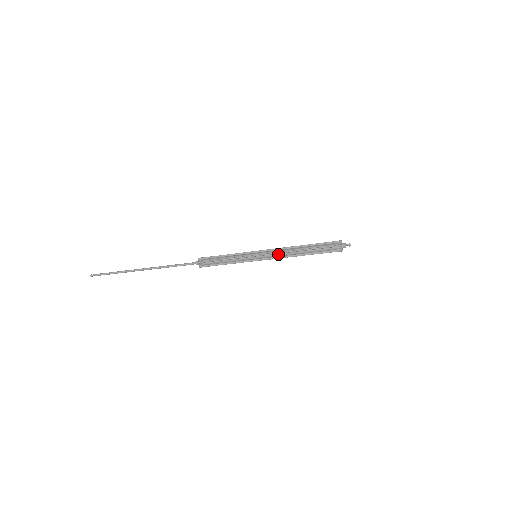
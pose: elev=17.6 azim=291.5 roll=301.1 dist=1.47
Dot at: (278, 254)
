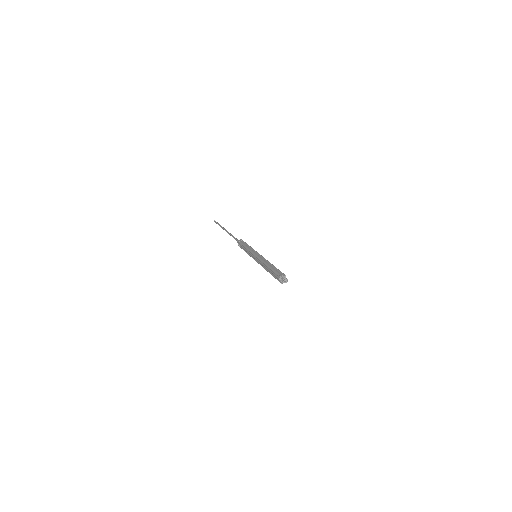
Dot at: occluded
